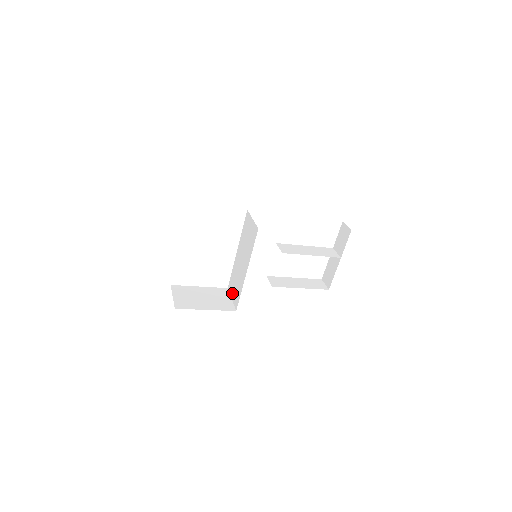
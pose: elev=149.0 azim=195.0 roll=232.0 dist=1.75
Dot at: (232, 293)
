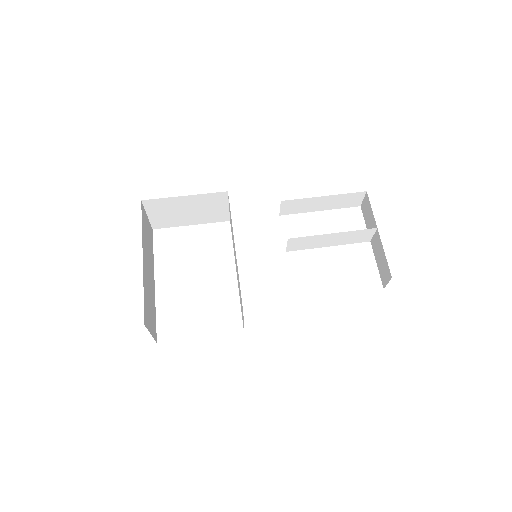
Dot at: occluded
